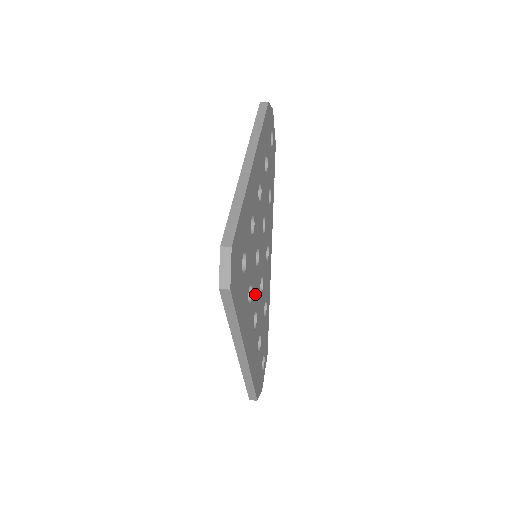
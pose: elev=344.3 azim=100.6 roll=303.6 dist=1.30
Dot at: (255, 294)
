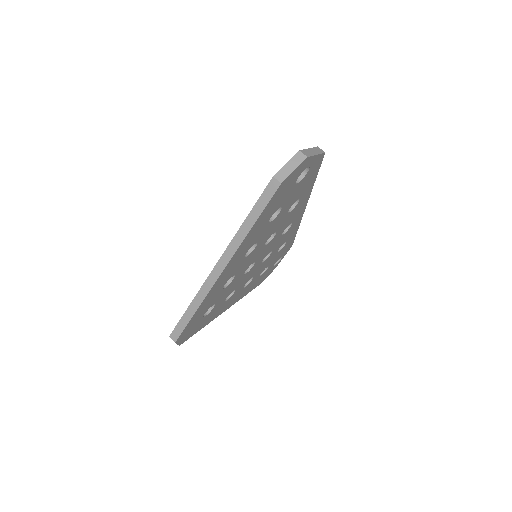
Dot at: (246, 279)
